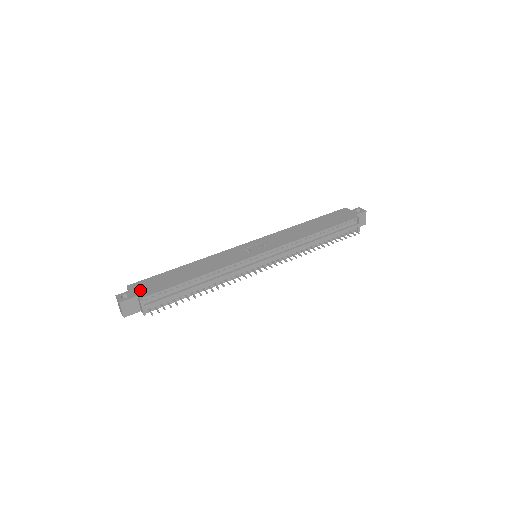
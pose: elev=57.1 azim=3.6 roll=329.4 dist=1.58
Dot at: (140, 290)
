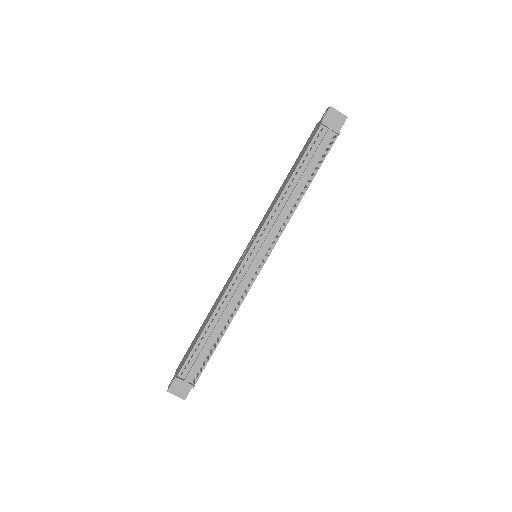
Dot at: (179, 368)
